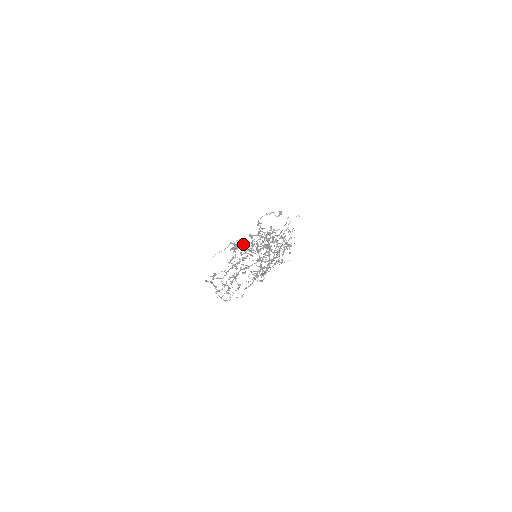
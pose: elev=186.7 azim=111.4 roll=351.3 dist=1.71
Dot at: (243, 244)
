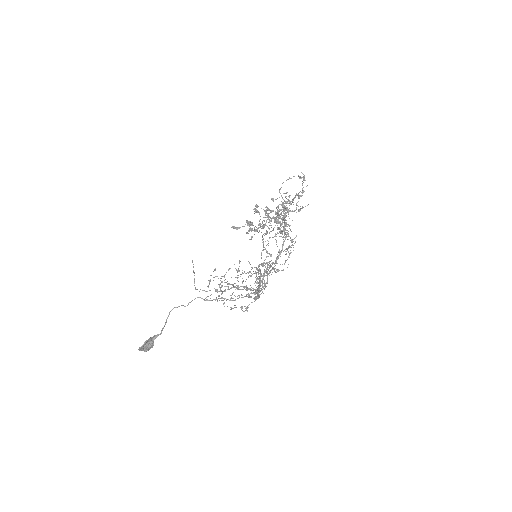
Dot at: (209, 280)
